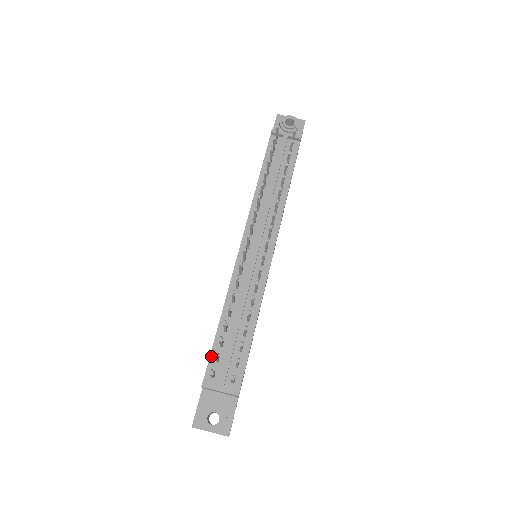
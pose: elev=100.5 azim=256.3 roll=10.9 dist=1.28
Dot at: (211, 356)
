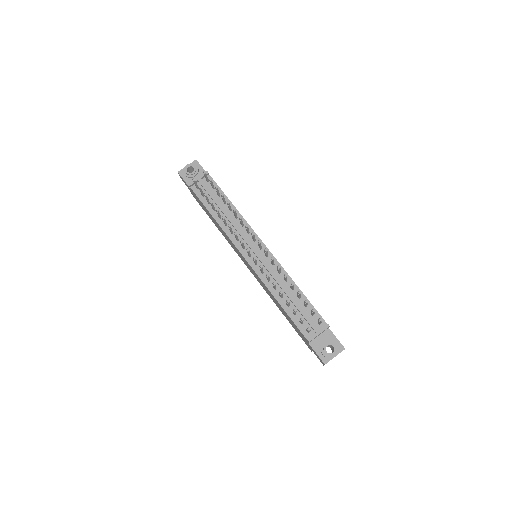
Dot at: (296, 324)
